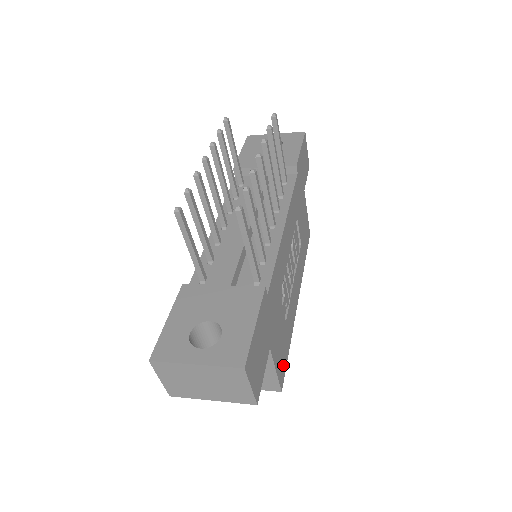
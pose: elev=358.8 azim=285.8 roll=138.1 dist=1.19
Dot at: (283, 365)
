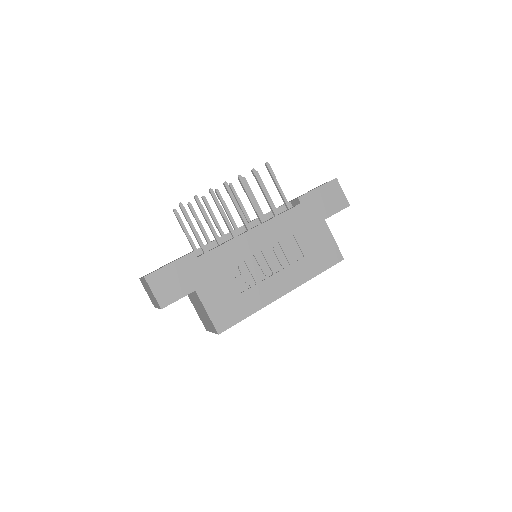
Dot at: (227, 319)
